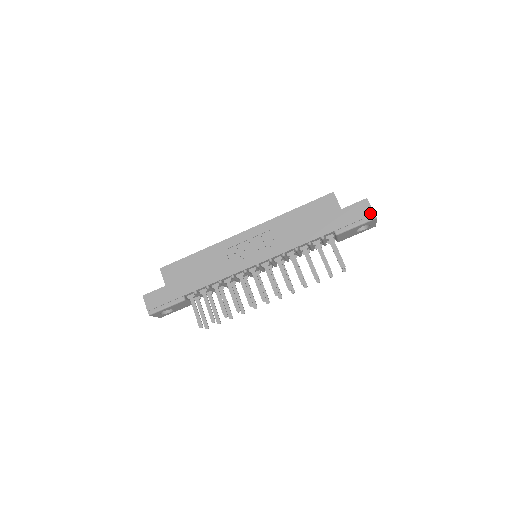
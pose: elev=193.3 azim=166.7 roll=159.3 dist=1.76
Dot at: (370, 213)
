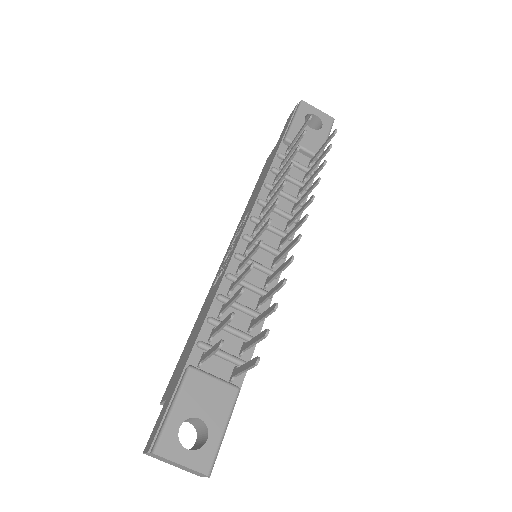
Dot at: (294, 109)
